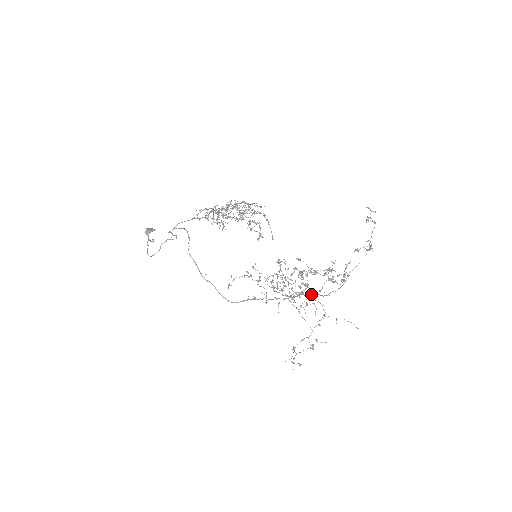
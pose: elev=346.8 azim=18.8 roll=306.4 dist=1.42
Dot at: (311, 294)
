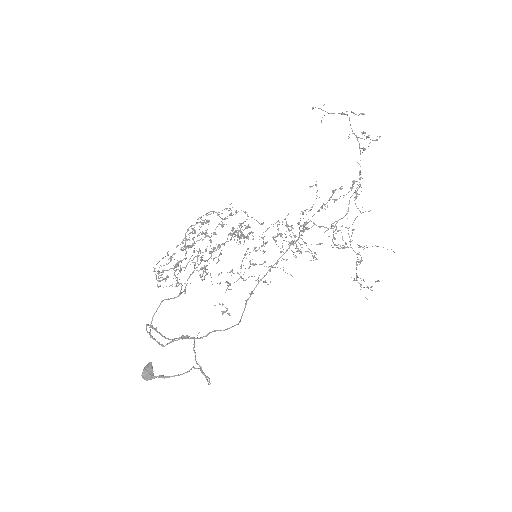
Dot at: occluded
